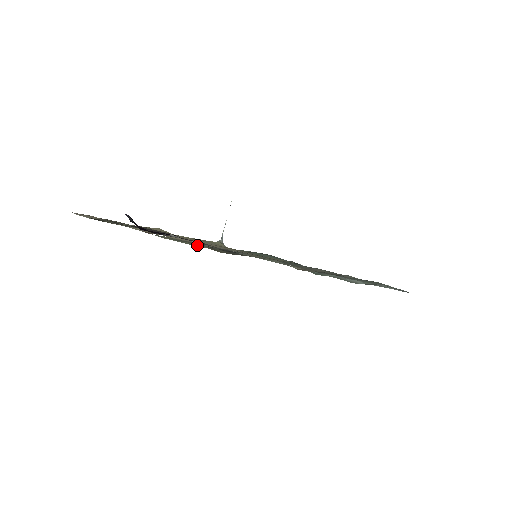
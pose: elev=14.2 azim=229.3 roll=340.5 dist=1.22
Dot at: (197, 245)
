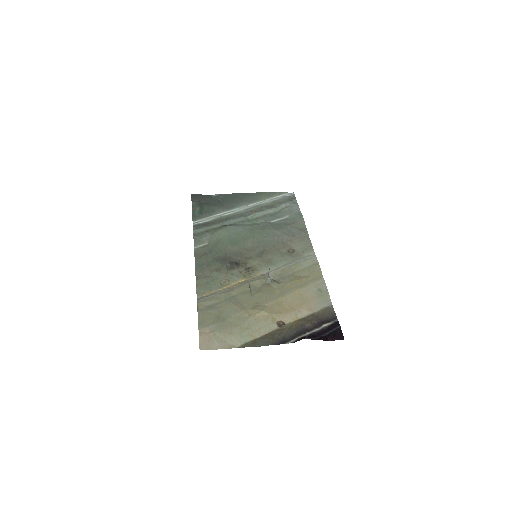
Dot at: (233, 282)
